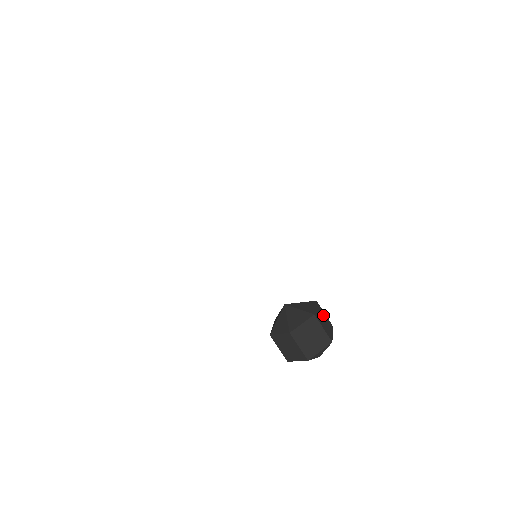
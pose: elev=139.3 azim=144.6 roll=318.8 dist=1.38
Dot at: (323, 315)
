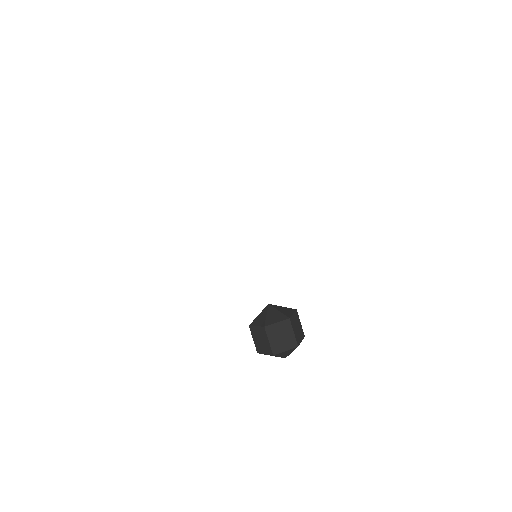
Dot at: occluded
